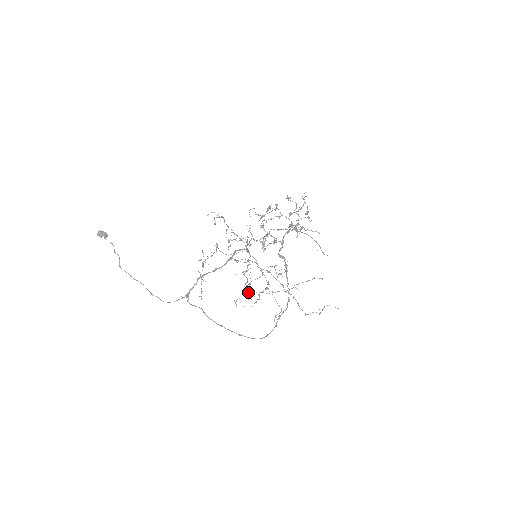
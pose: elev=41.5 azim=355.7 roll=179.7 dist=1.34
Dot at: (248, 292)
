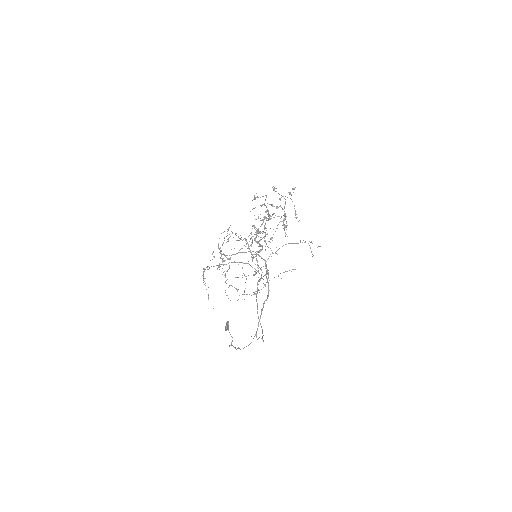
Dot at: occluded
